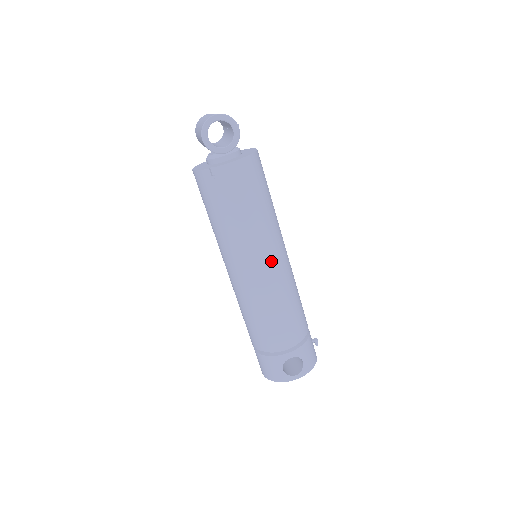
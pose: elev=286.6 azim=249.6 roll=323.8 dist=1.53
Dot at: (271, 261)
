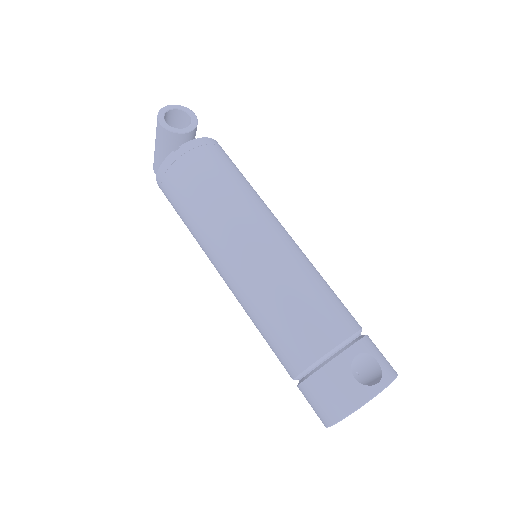
Dot at: (274, 229)
